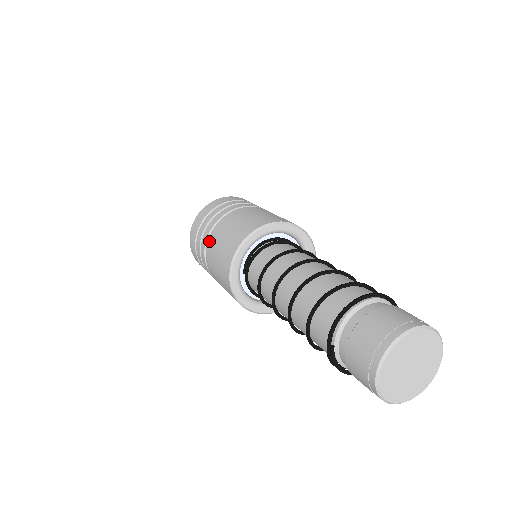
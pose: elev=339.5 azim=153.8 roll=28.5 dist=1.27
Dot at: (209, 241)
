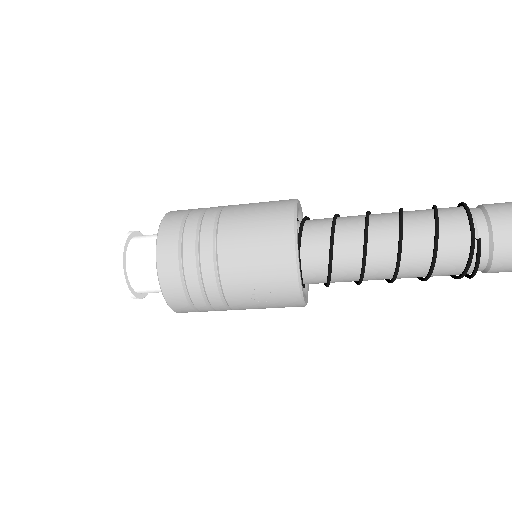
Dot at: (222, 235)
